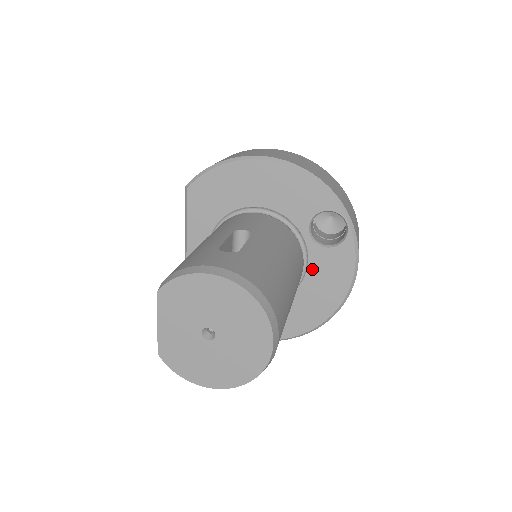
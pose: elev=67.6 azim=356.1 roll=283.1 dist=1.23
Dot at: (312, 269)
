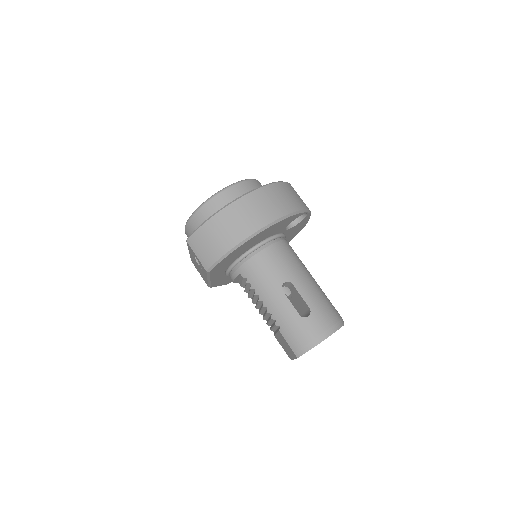
Dot at: (286, 235)
